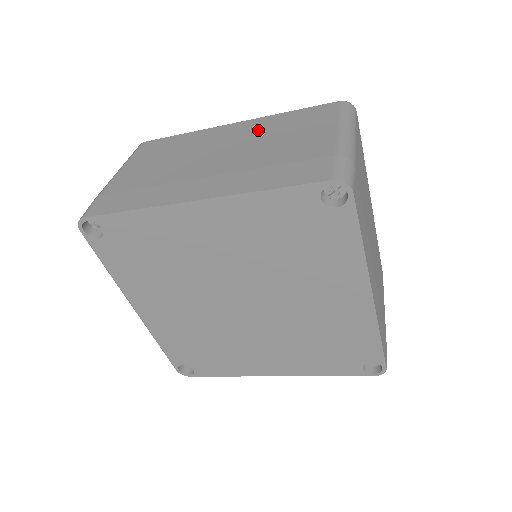
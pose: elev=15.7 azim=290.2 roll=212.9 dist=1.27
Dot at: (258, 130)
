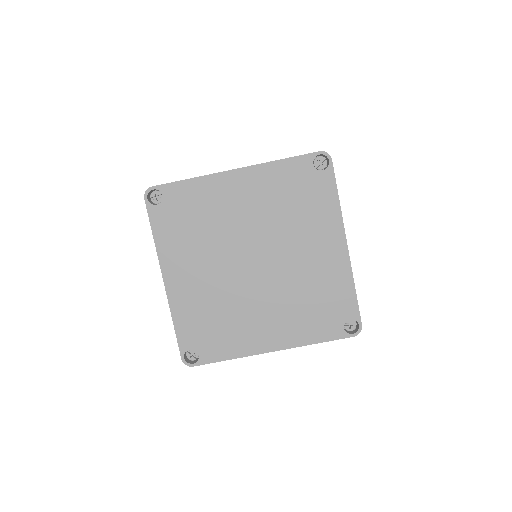
Dot at: occluded
